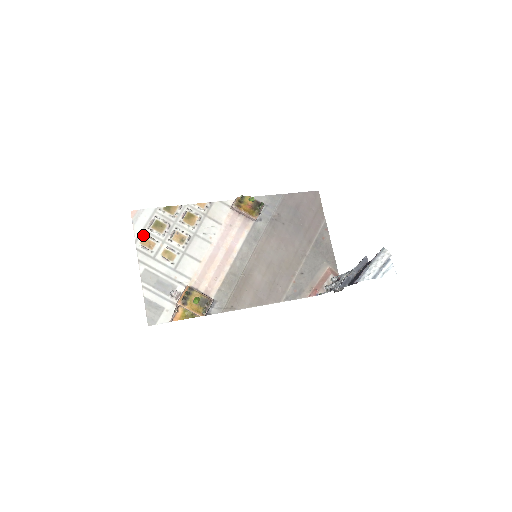
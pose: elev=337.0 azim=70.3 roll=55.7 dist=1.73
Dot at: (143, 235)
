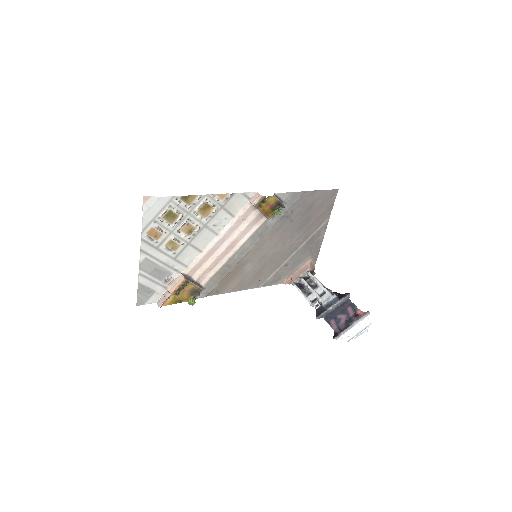
Dot at: (151, 225)
